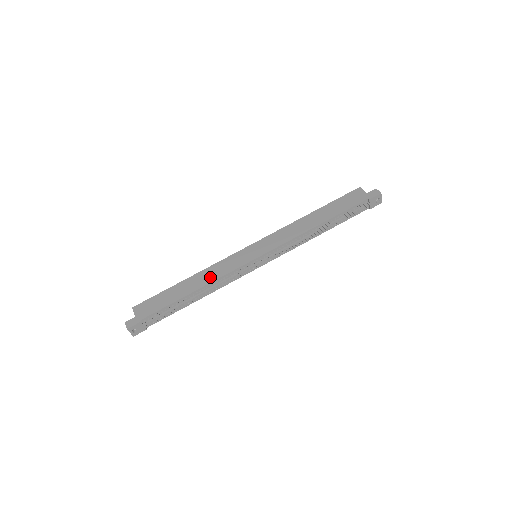
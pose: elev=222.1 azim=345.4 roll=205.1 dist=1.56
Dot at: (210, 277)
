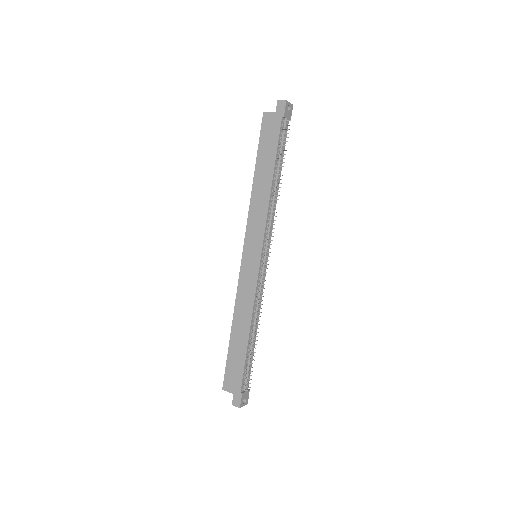
Dot at: (246, 310)
